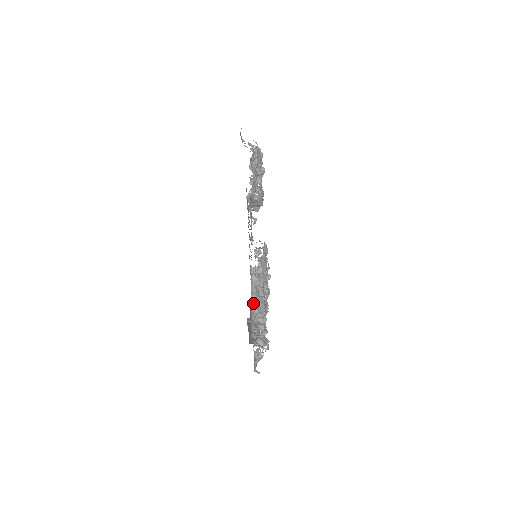
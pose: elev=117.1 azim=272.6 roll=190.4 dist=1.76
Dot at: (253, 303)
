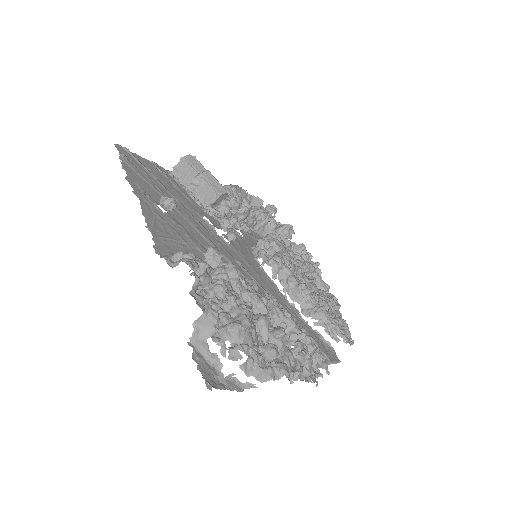
Dot at: occluded
